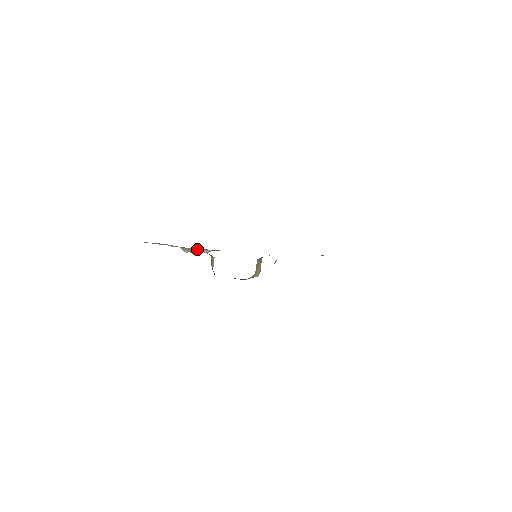
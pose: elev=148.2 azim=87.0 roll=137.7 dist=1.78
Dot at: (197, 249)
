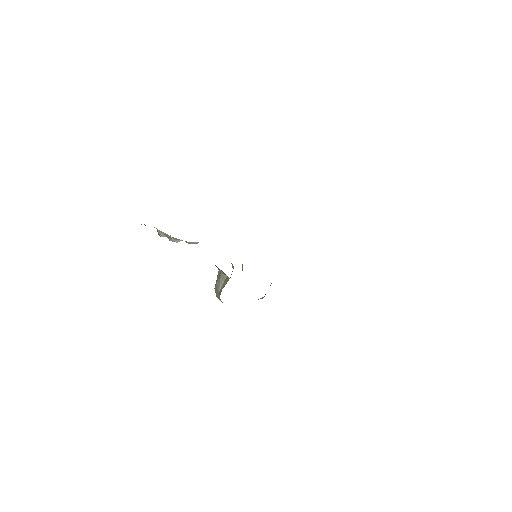
Dot at: occluded
